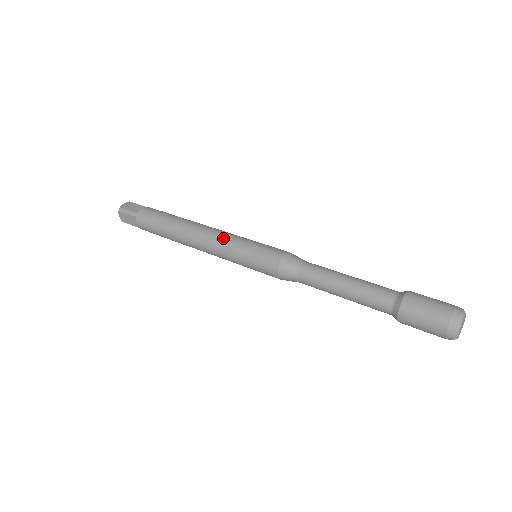
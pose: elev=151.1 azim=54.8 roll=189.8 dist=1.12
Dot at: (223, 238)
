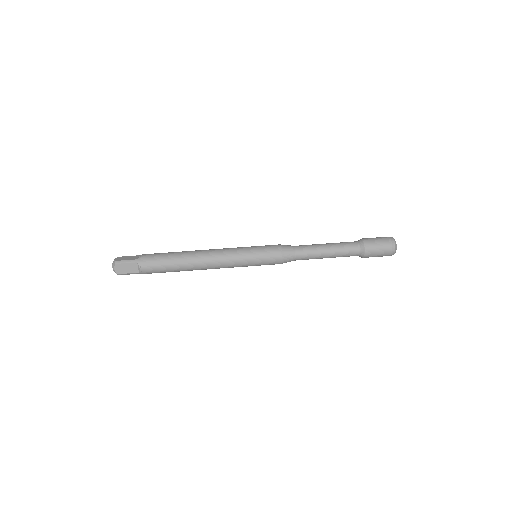
Dot at: (229, 250)
